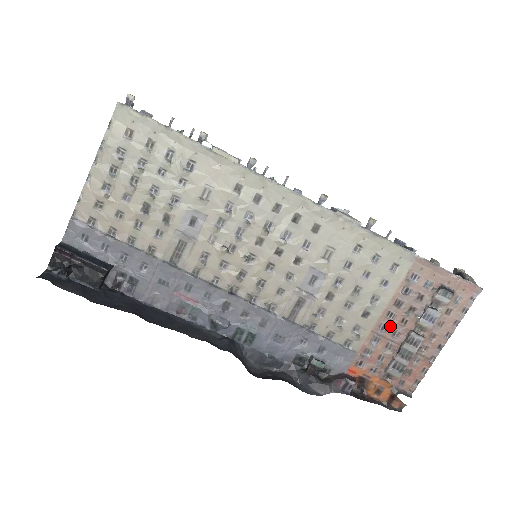
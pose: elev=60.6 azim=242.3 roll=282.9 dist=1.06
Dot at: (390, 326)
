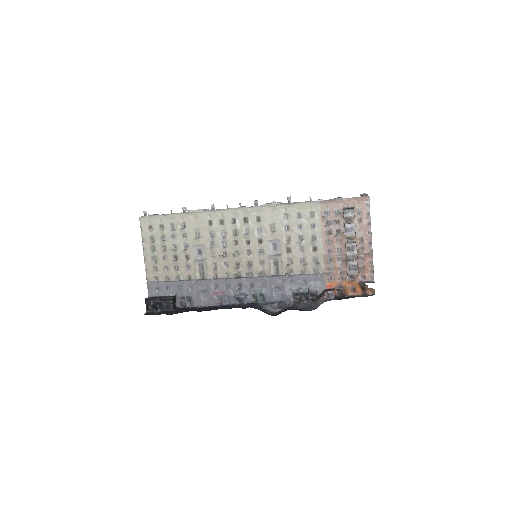
Dot at: (332, 248)
